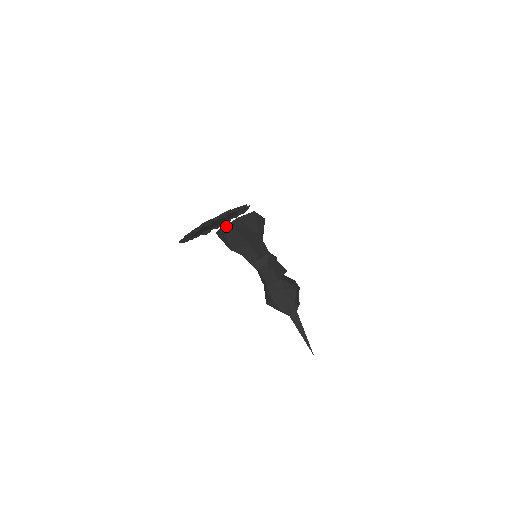
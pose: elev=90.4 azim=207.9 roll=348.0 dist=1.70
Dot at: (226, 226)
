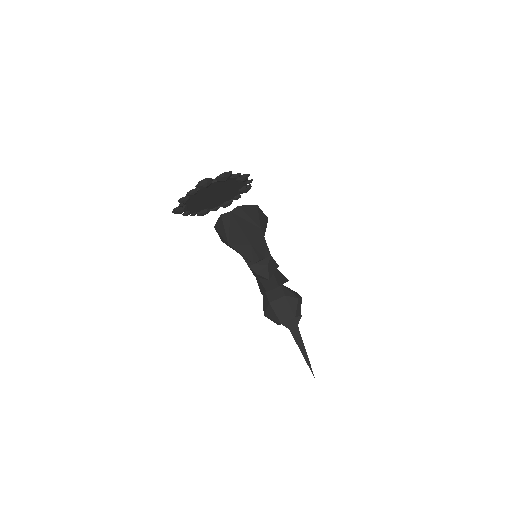
Dot at: (226, 215)
